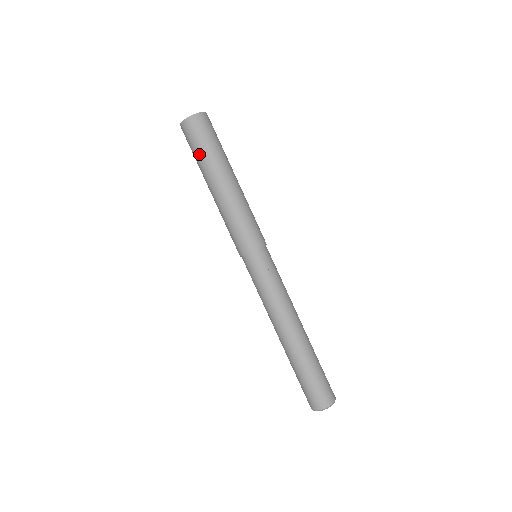
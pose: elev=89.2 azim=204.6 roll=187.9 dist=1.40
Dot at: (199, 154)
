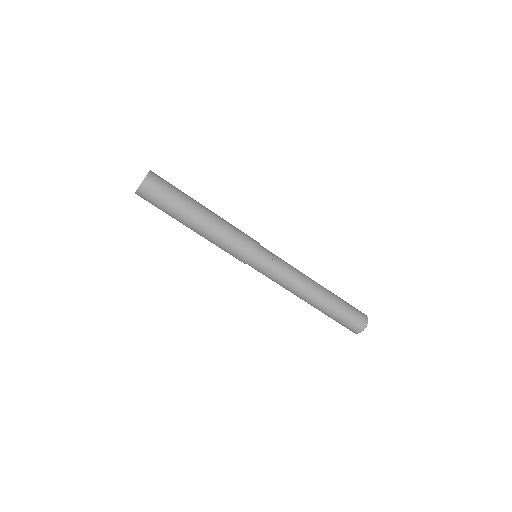
Dot at: (171, 203)
